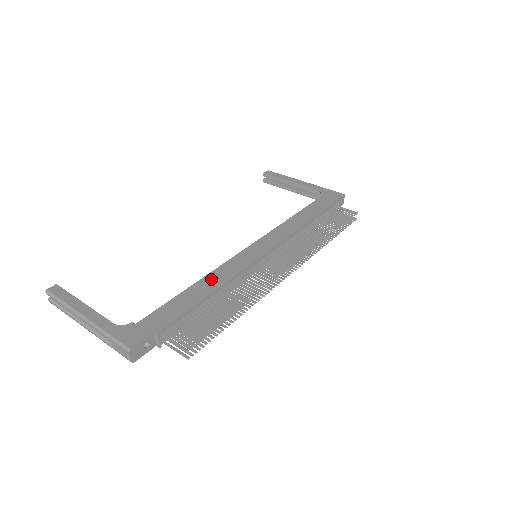
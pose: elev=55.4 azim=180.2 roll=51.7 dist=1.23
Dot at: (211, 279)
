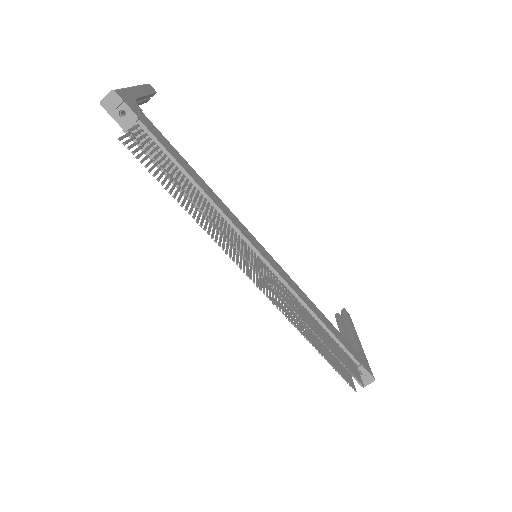
Dot at: (213, 193)
